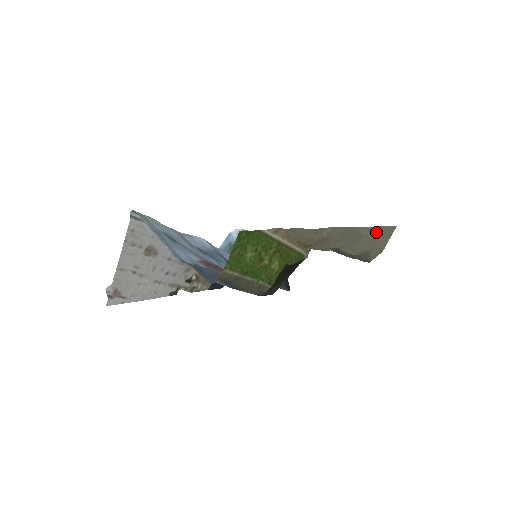
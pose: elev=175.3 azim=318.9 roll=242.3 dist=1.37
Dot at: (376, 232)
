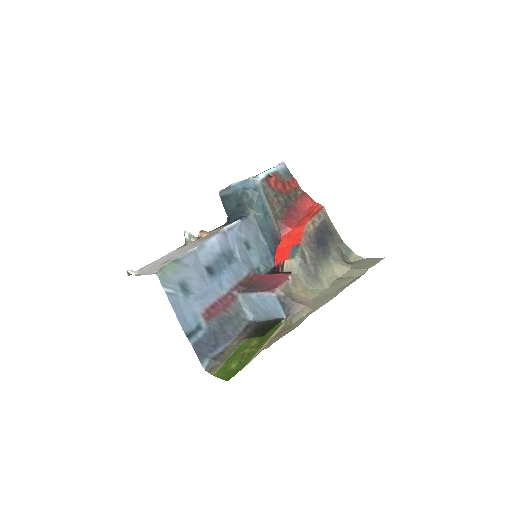
Dot at: (359, 275)
